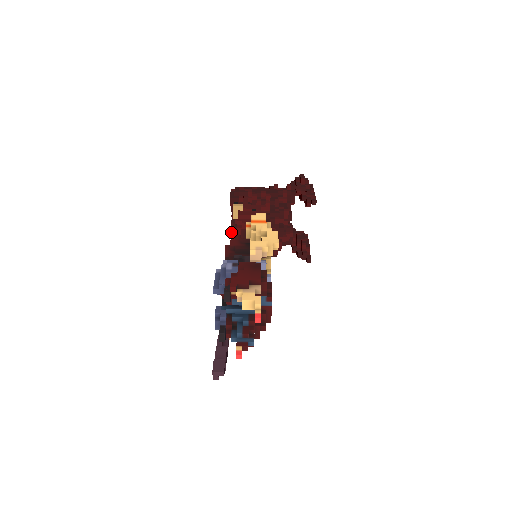
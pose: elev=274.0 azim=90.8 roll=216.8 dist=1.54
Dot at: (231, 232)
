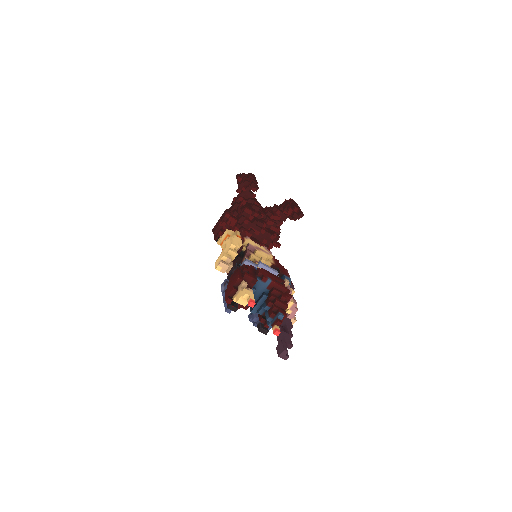
Dot at: occluded
